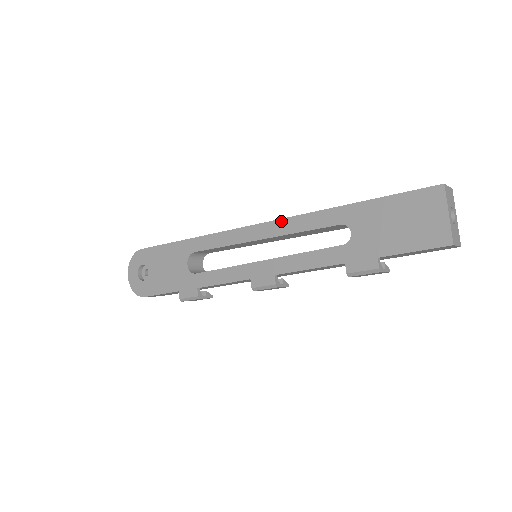
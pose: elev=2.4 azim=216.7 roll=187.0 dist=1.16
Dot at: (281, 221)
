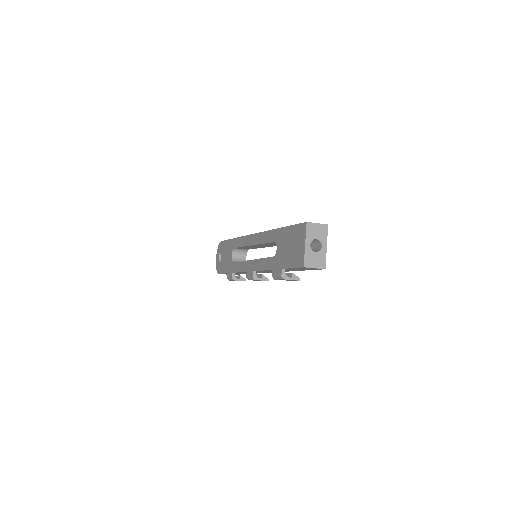
Dot at: (259, 234)
